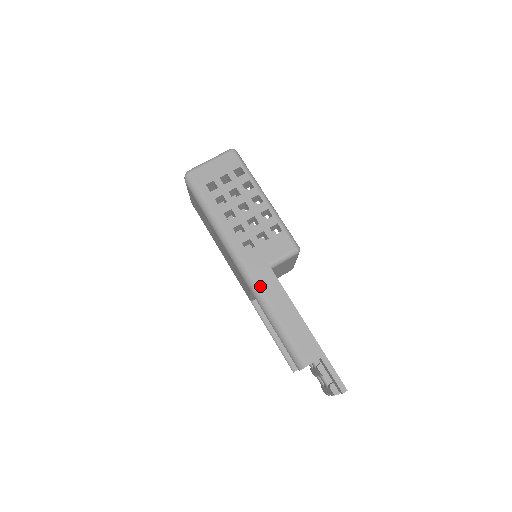
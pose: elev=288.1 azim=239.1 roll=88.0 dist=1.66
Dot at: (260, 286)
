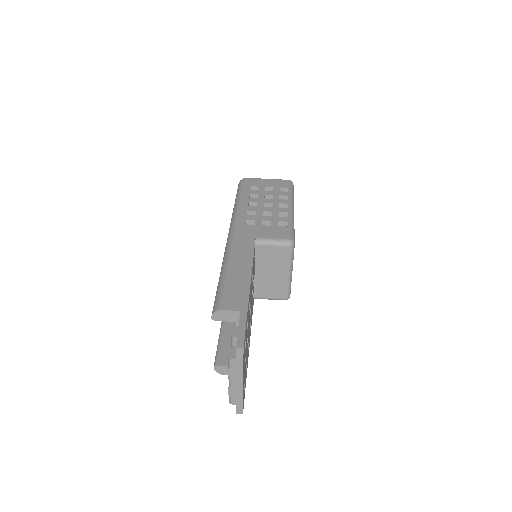
Dot at: (234, 245)
